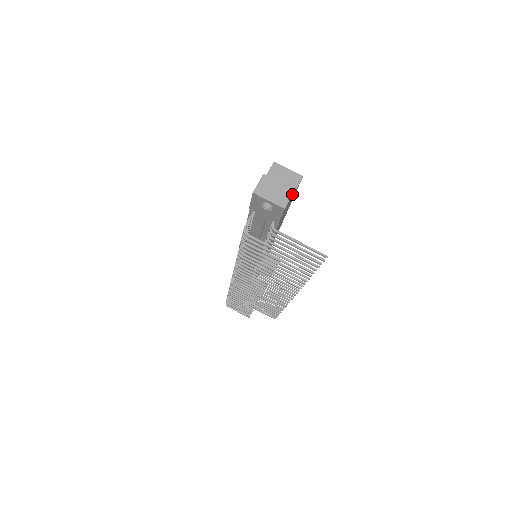
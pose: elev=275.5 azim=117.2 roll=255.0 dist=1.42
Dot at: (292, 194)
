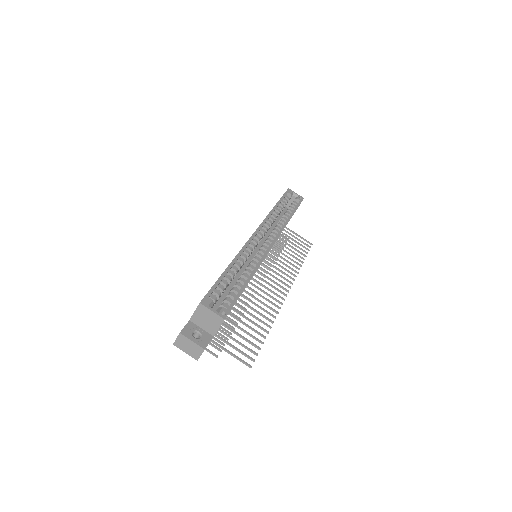
Dot at: (202, 352)
